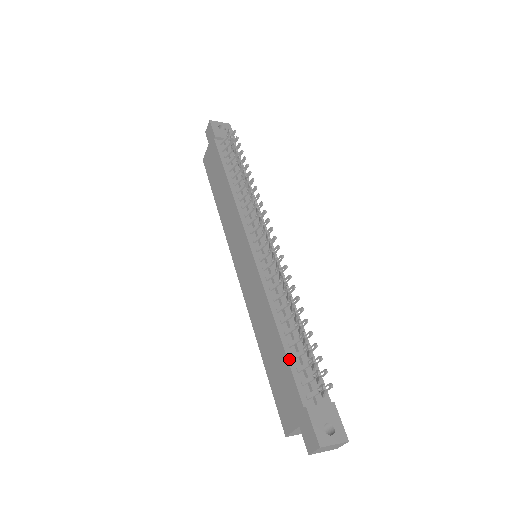
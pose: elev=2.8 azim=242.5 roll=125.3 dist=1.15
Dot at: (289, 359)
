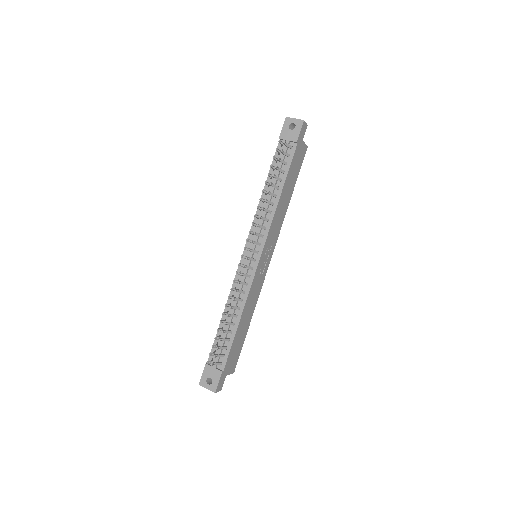
Dot at: (217, 335)
